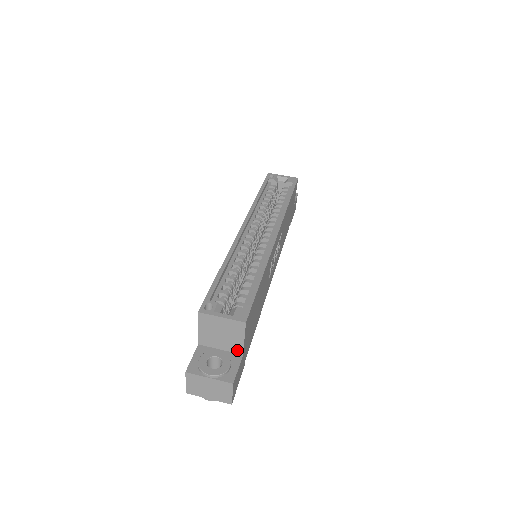
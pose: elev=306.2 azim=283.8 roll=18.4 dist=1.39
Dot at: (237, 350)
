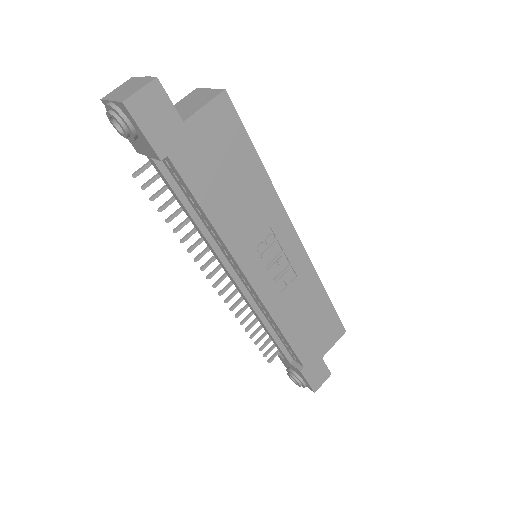
Dot at: (184, 118)
